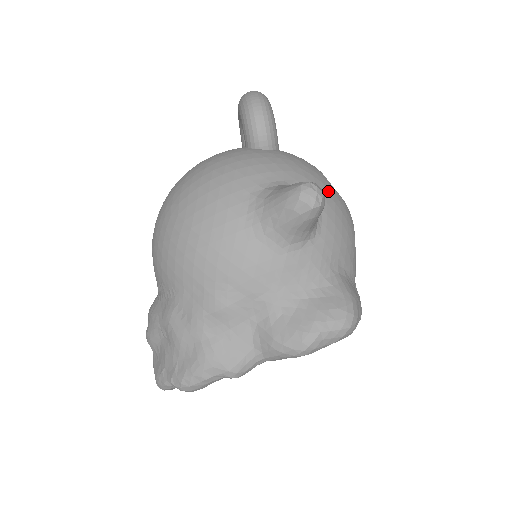
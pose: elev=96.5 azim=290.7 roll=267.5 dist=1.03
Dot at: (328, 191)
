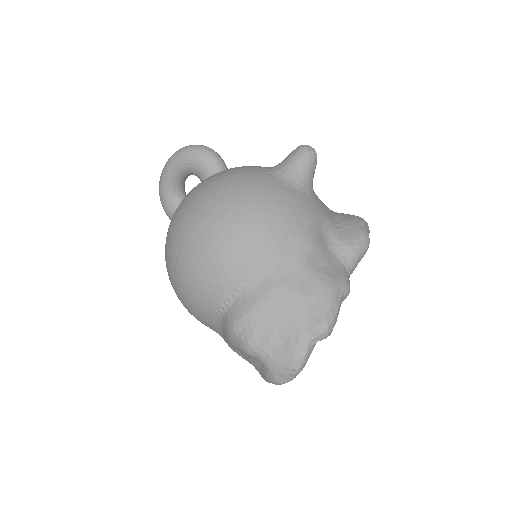
Dot at: occluded
